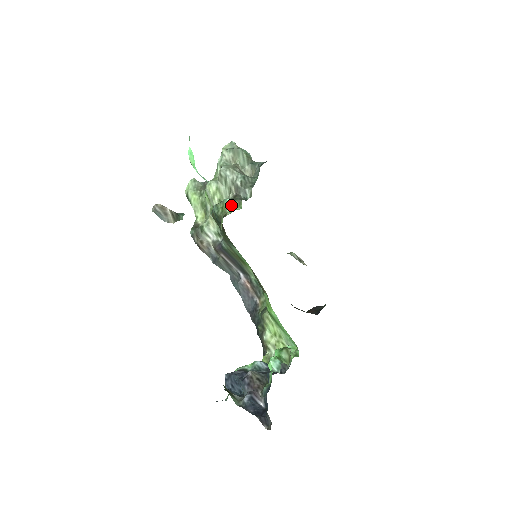
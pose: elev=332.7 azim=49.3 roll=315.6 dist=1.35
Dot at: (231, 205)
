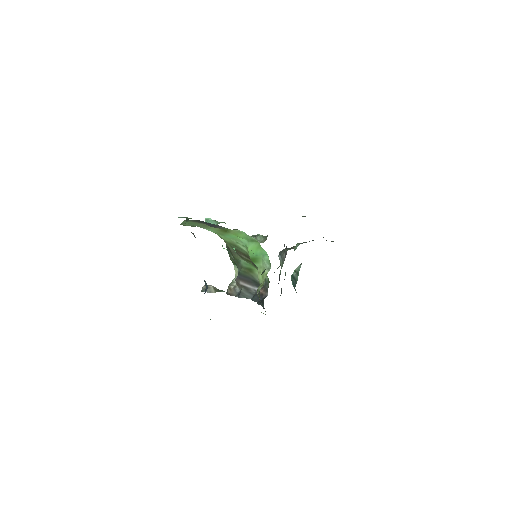
Dot at: occluded
